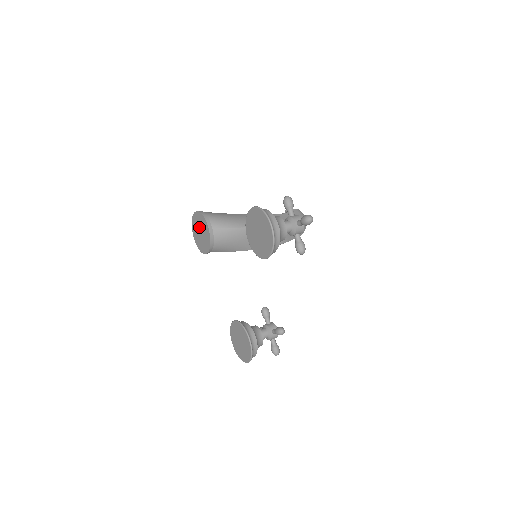
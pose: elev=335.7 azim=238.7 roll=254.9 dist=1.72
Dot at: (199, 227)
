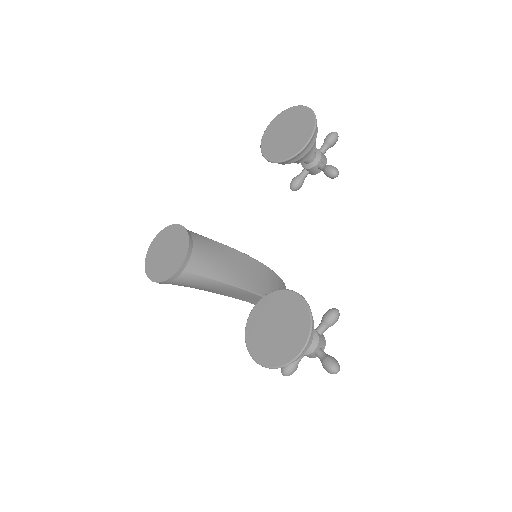
Dot at: (163, 248)
